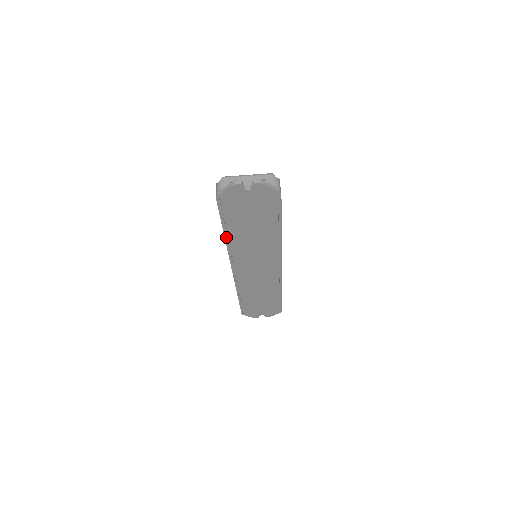
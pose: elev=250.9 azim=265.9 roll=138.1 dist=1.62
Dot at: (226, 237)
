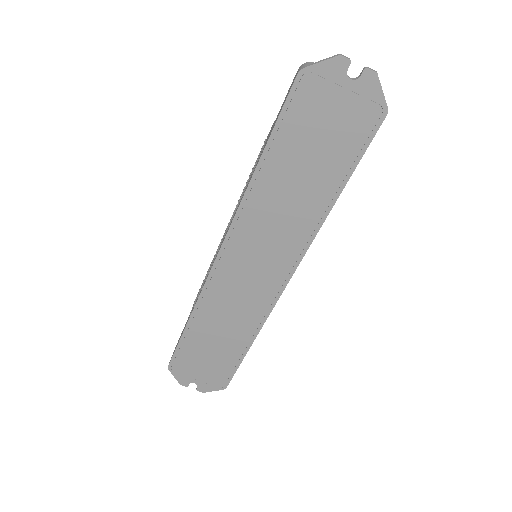
Dot at: (257, 172)
